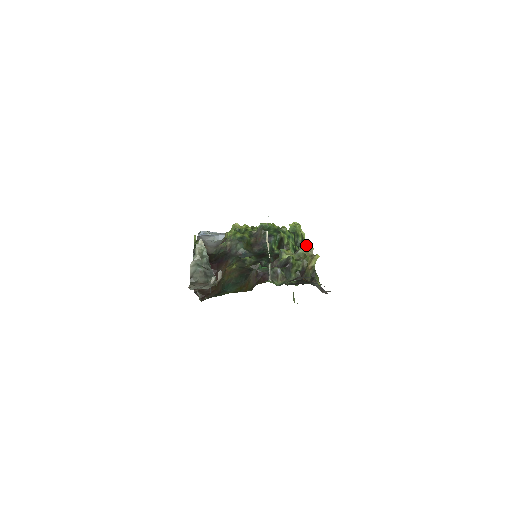
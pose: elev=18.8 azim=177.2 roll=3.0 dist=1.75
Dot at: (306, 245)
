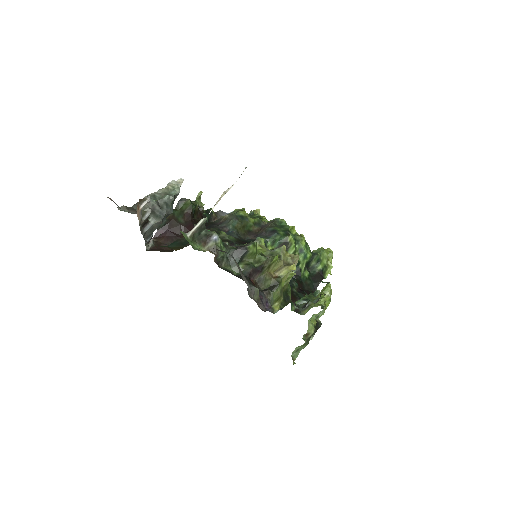
Dot at: (322, 278)
